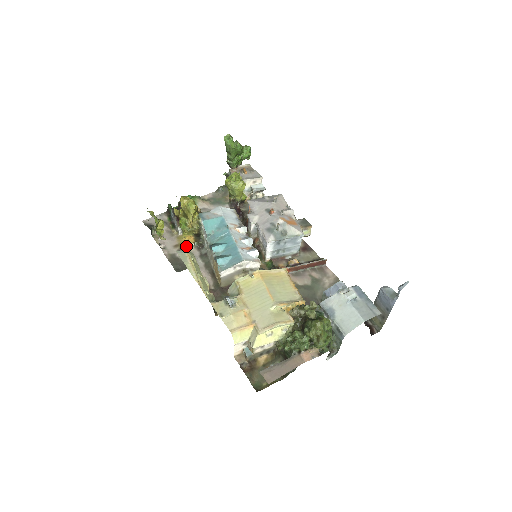
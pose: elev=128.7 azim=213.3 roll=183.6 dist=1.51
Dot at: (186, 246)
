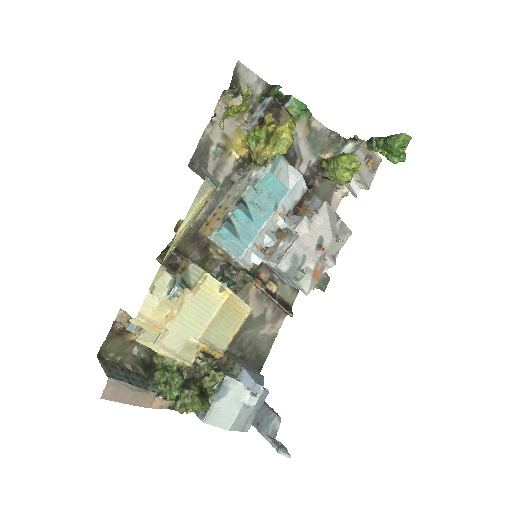
Dot at: (231, 150)
